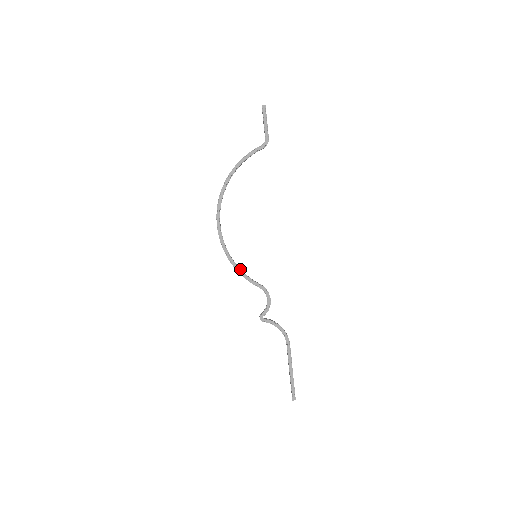
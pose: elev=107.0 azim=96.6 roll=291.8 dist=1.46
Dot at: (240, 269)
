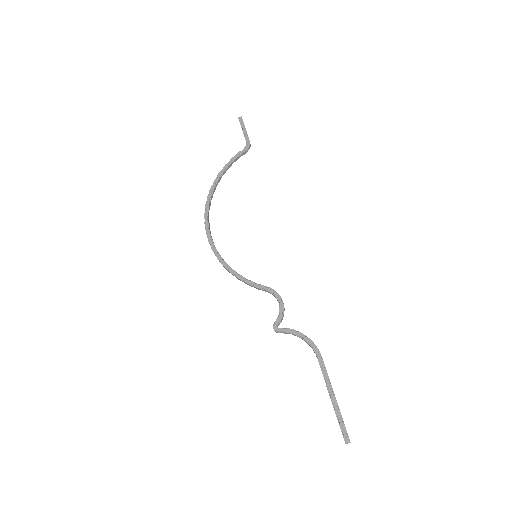
Dot at: (239, 274)
